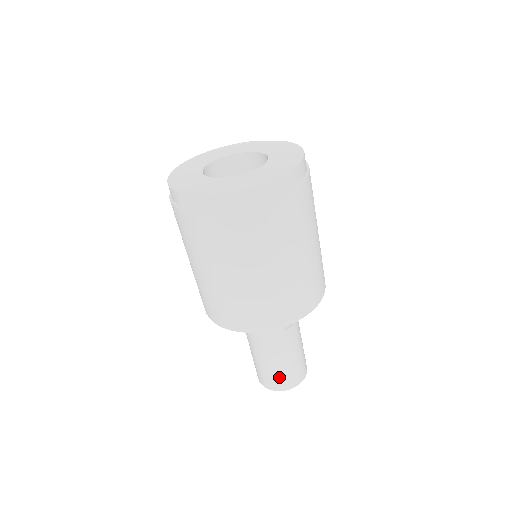
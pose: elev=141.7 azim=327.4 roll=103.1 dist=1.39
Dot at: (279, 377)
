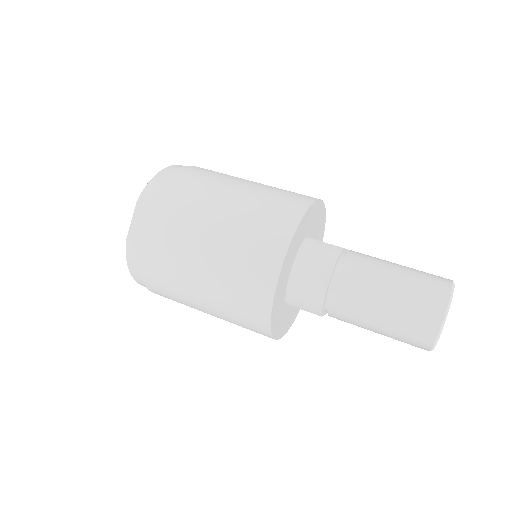
Dot at: (419, 291)
